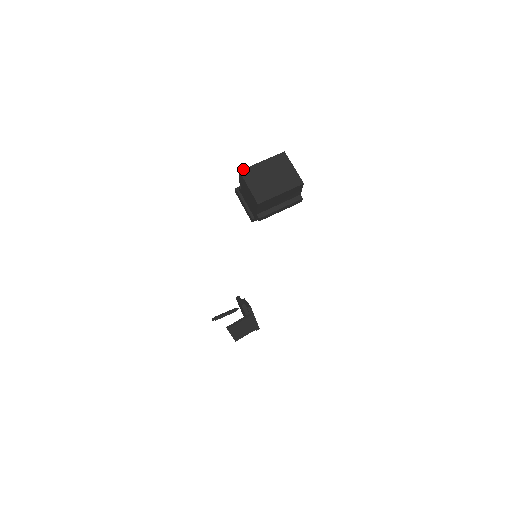
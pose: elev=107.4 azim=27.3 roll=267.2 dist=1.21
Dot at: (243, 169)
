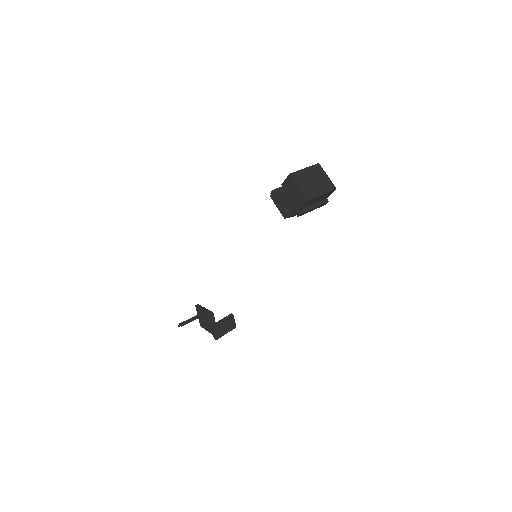
Dot at: (292, 173)
